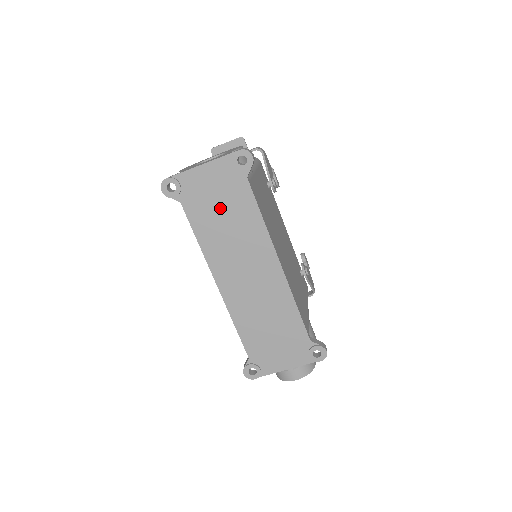
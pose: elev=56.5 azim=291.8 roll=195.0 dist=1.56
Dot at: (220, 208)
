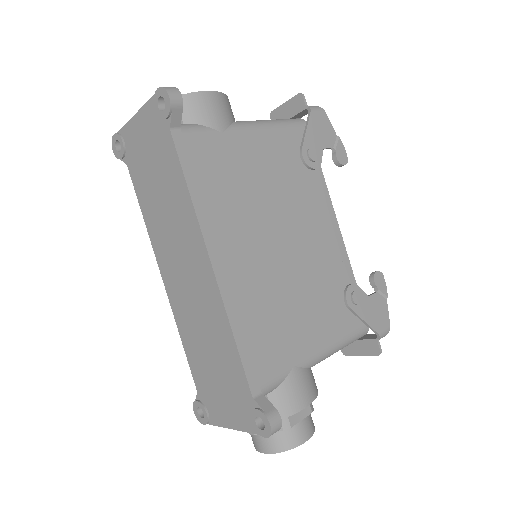
Dot at: (154, 174)
